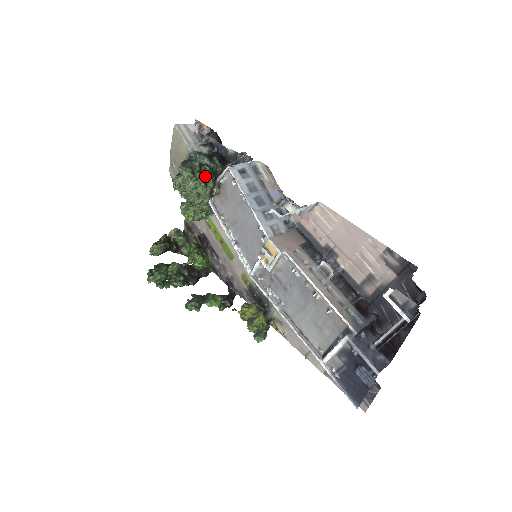
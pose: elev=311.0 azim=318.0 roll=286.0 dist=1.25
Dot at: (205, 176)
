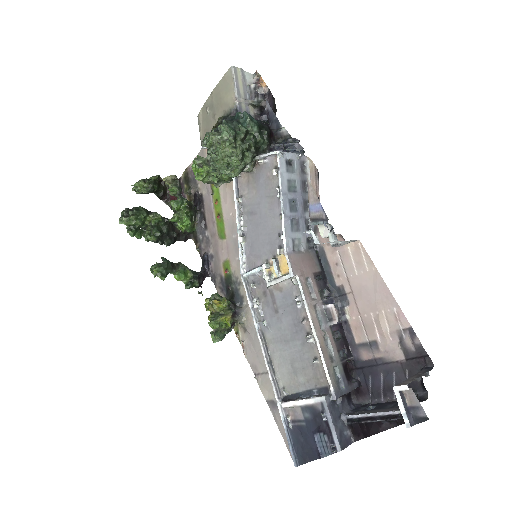
Dot at: (247, 148)
